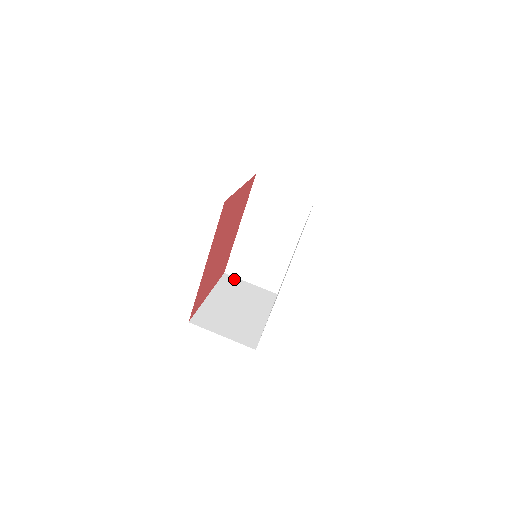
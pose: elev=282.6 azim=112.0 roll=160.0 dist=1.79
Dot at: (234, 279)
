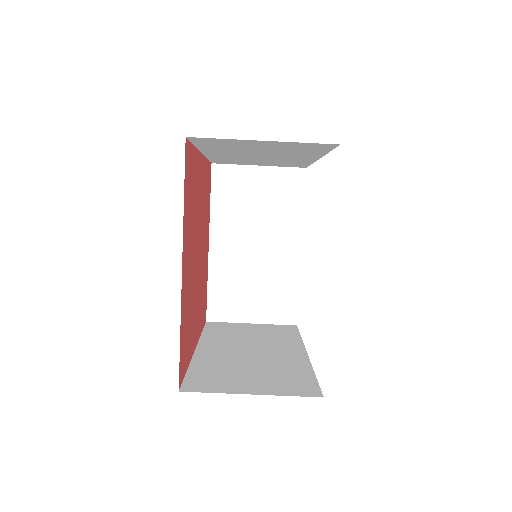
Dot at: (231, 172)
